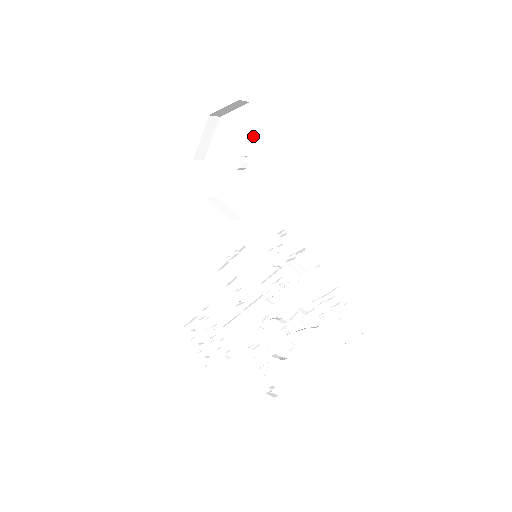
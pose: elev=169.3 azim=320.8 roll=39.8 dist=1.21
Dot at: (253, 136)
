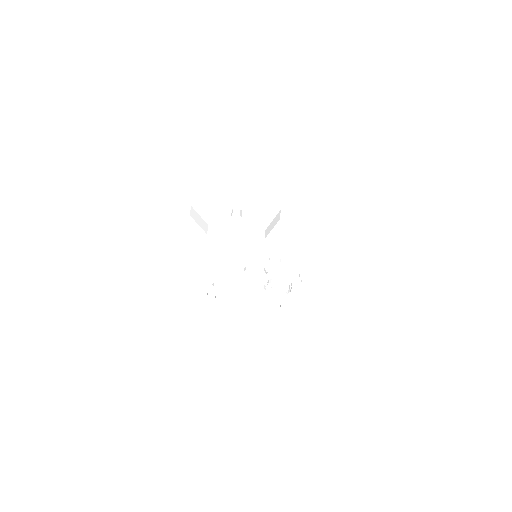
Dot at: (241, 194)
